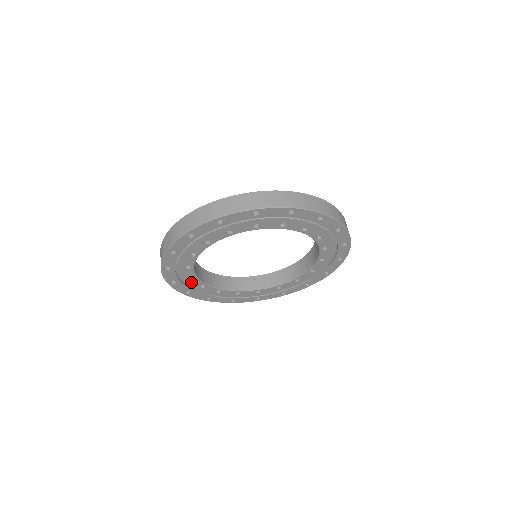
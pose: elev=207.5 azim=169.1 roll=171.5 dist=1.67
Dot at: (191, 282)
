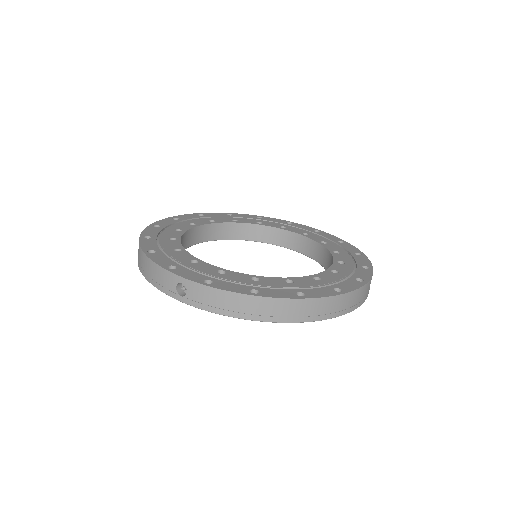
Dot at: occluded
